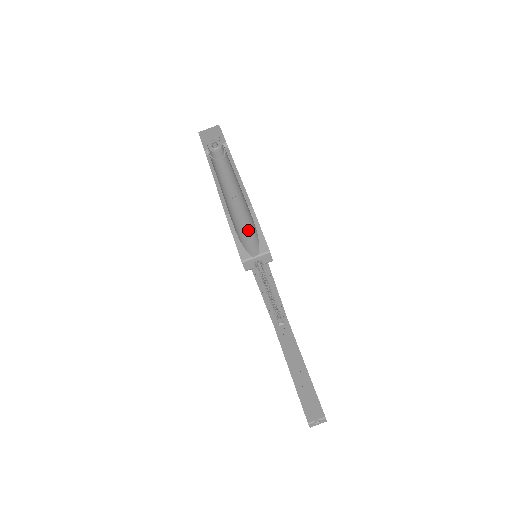
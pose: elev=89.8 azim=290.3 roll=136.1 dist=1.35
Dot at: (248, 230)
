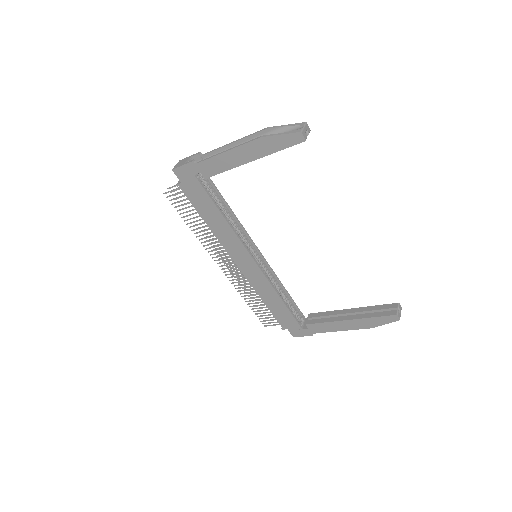
Dot at: occluded
